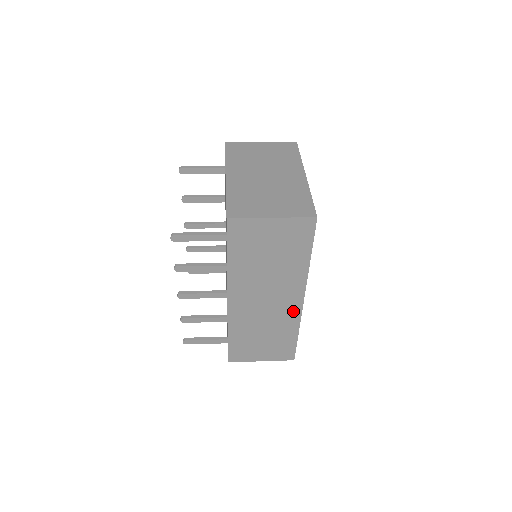
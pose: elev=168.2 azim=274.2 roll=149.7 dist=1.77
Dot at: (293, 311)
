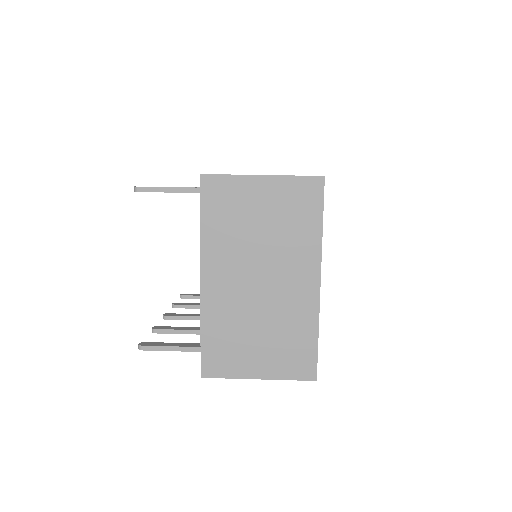
Dot at: occluded
